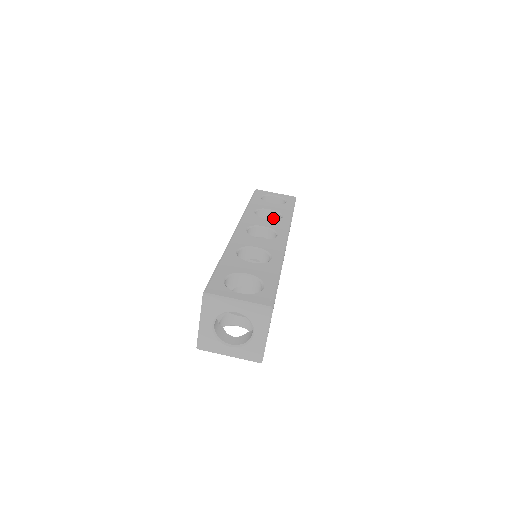
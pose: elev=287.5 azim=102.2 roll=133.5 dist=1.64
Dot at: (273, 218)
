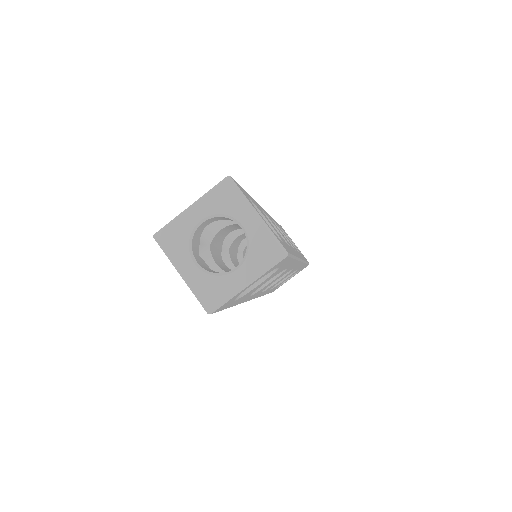
Dot at: occluded
